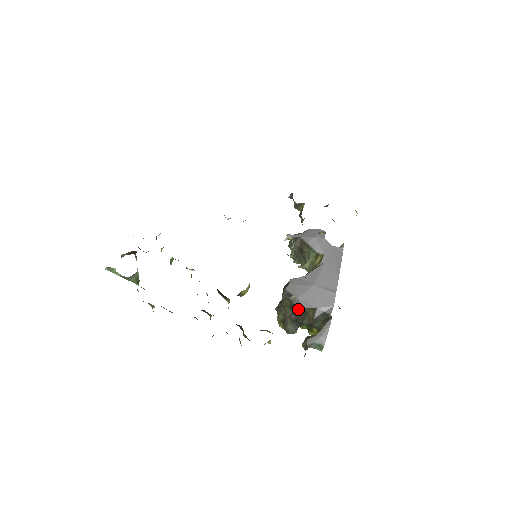
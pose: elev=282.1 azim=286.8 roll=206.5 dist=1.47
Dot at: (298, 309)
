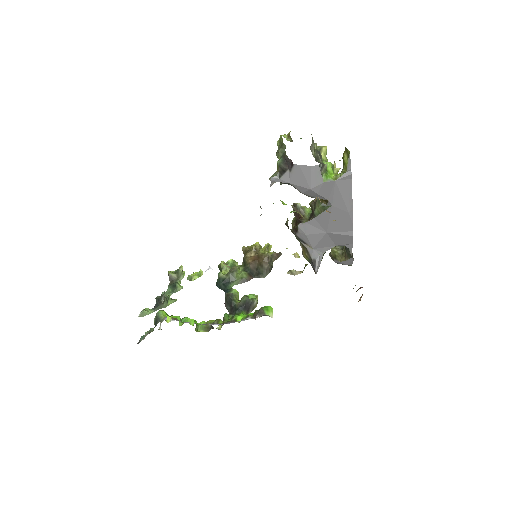
Dot at: (318, 266)
